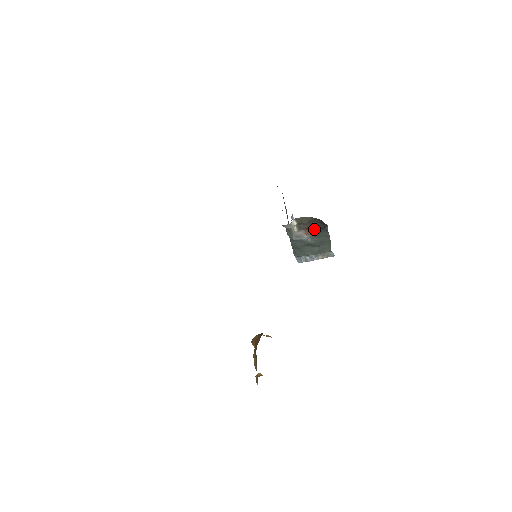
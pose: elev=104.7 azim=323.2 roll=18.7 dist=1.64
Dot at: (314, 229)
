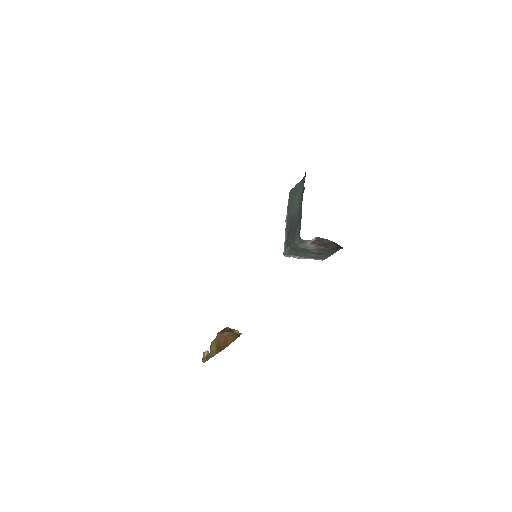
Dot at: (327, 247)
